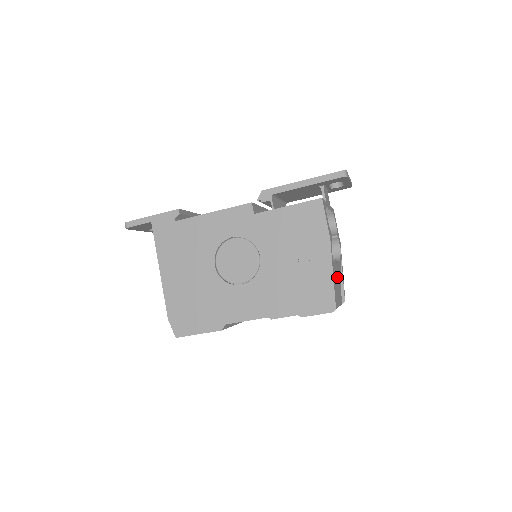
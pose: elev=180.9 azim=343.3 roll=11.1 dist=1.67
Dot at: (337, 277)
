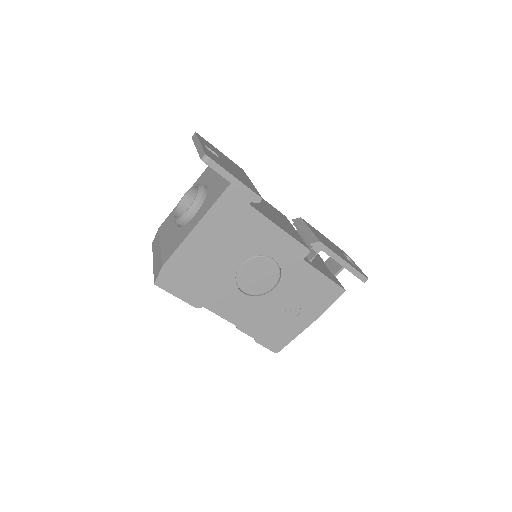
Dot at: occluded
